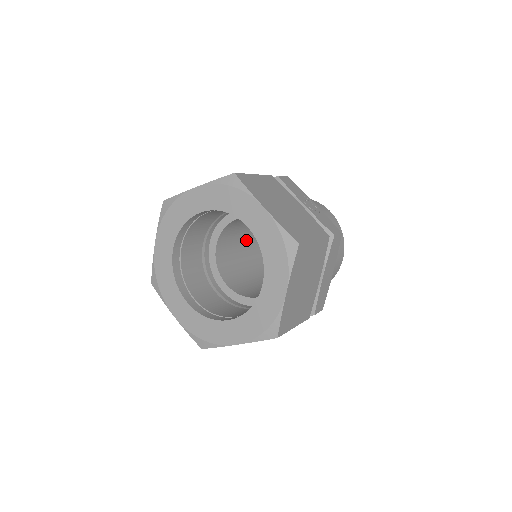
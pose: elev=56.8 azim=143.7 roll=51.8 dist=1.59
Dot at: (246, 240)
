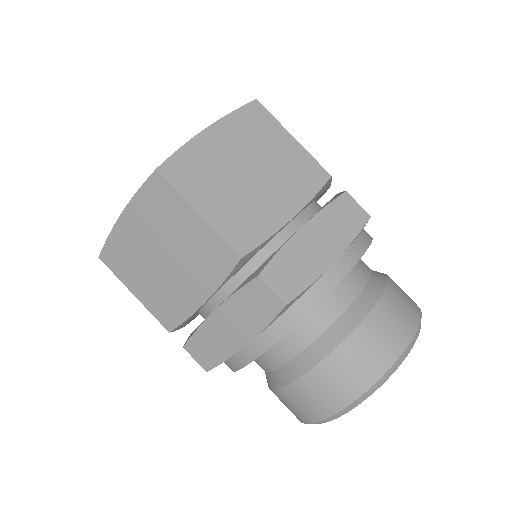
Dot at: occluded
